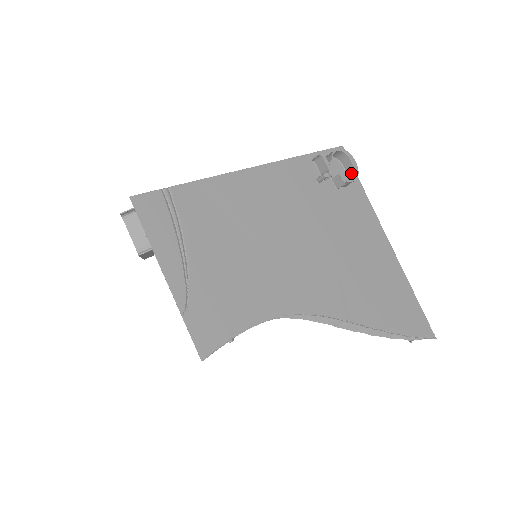
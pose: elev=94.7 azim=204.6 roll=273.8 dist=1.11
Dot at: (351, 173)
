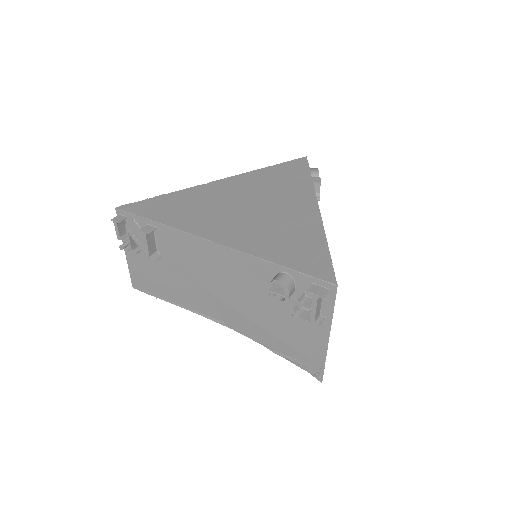
Dot at: occluded
